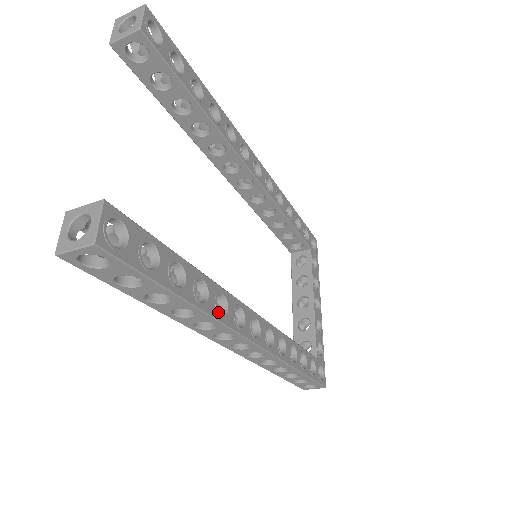
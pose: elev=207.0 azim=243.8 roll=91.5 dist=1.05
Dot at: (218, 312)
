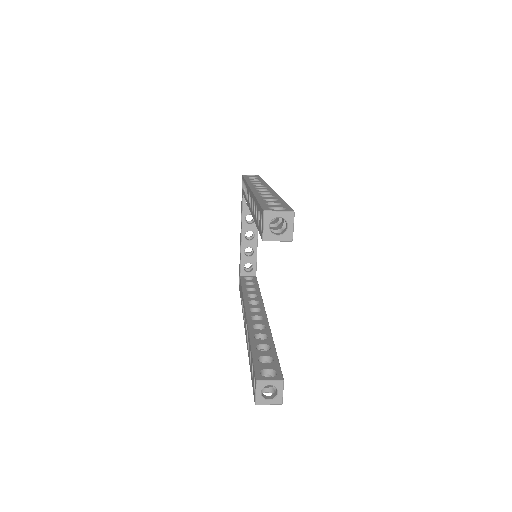
Dot at: occluded
